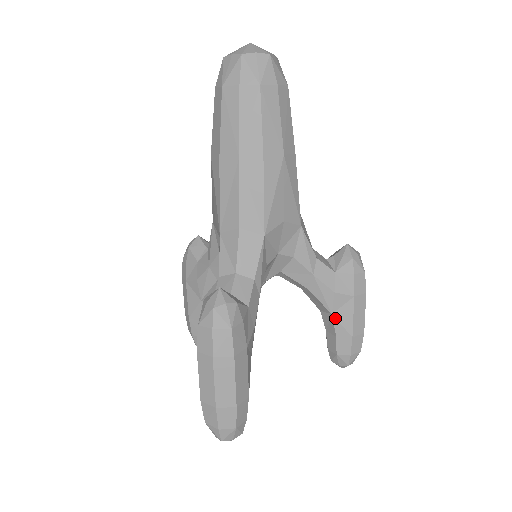
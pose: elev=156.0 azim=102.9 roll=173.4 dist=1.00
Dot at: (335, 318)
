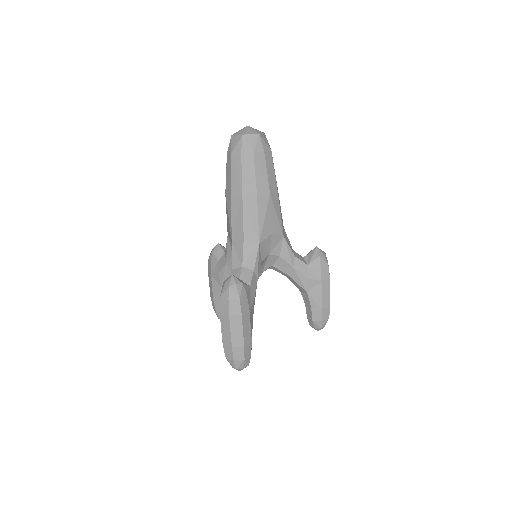
Dot at: (310, 296)
